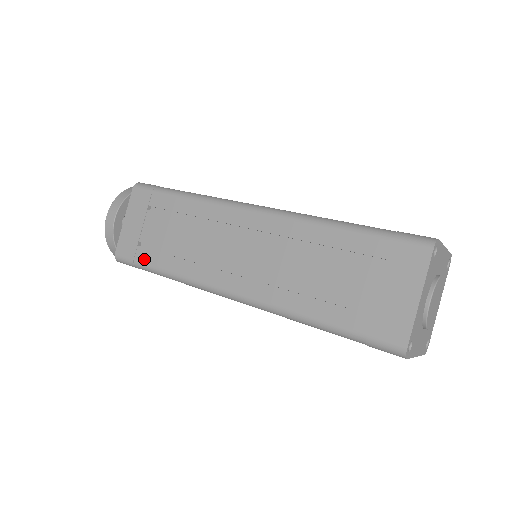
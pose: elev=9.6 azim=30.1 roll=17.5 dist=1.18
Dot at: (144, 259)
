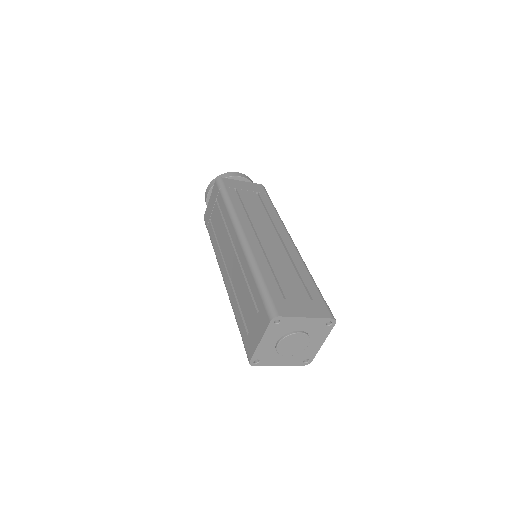
Dot at: (230, 192)
